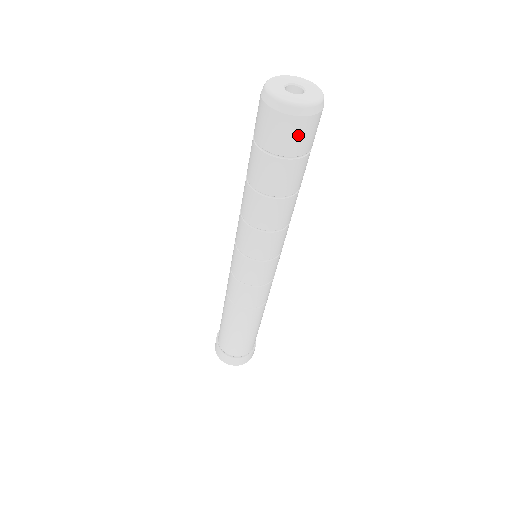
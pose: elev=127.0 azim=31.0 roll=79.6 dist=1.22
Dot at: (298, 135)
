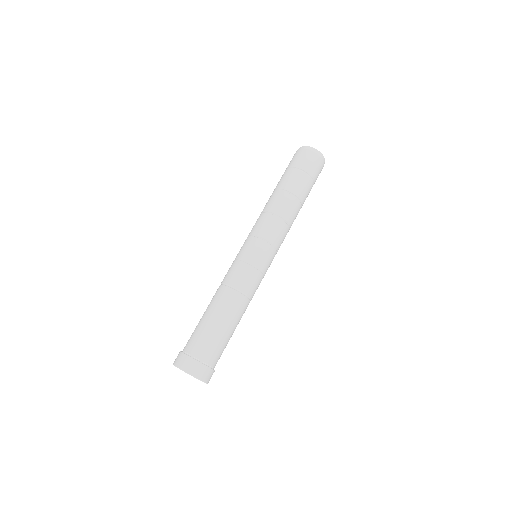
Dot at: (318, 167)
